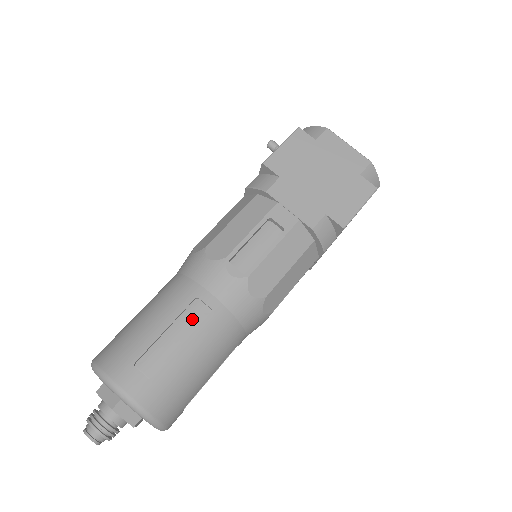
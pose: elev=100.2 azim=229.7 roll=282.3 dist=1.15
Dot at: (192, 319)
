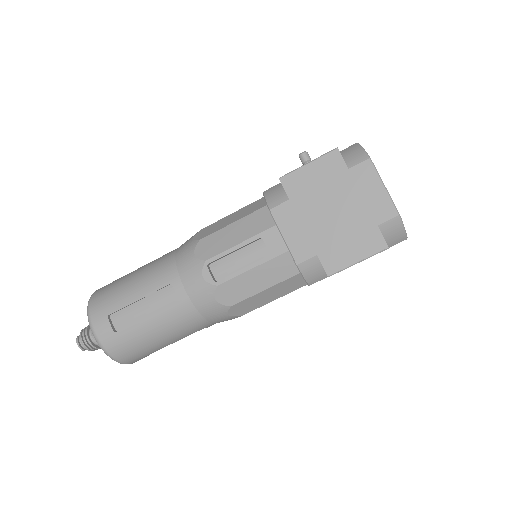
Dot at: (162, 300)
